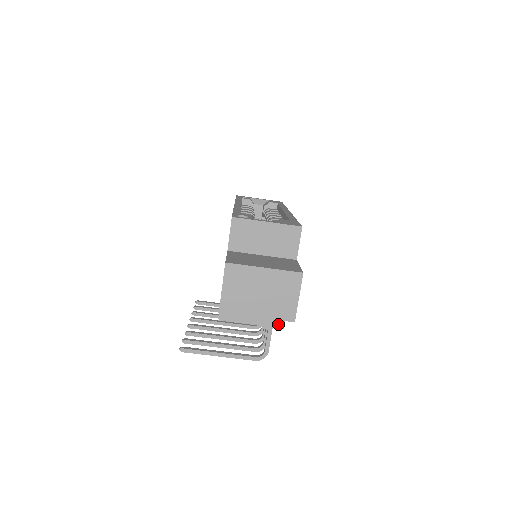
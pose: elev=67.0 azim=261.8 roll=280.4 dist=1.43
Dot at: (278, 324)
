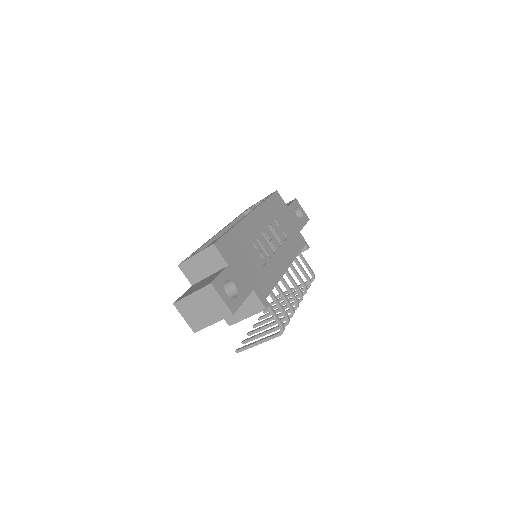
Dot at: (261, 308)
